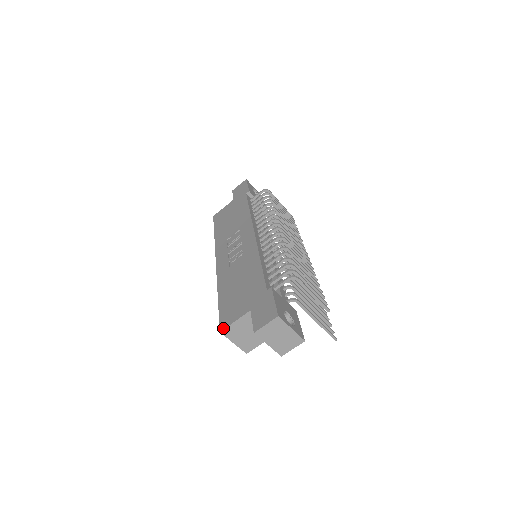
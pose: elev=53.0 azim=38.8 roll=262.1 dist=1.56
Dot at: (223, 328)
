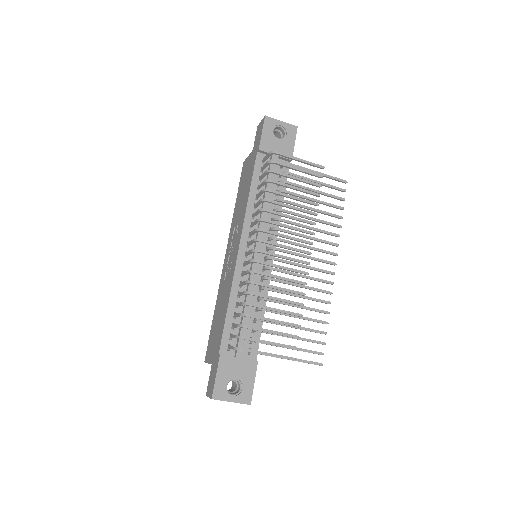
Dot at: (205, 361)
